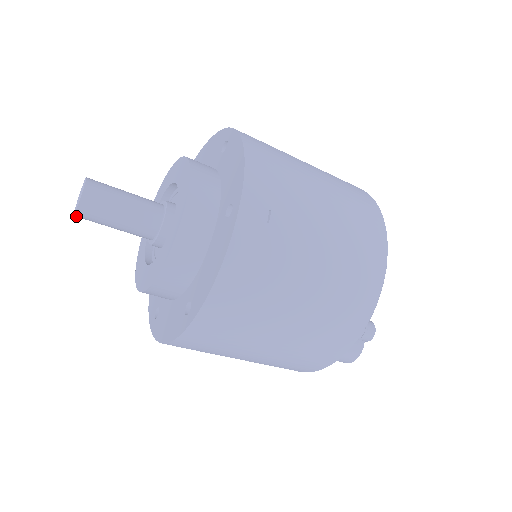
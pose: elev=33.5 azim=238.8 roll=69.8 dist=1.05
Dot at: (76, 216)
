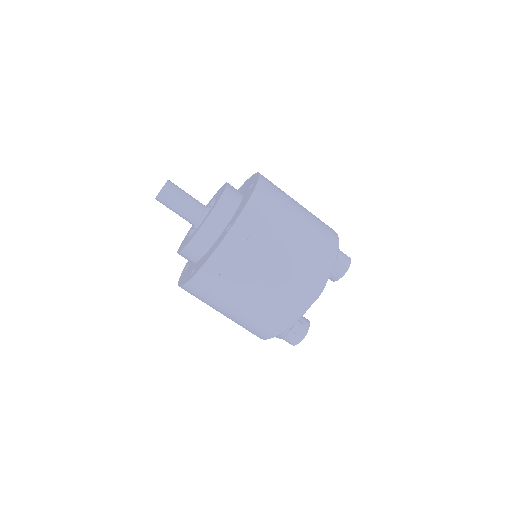
Dot at: (156, 199)
